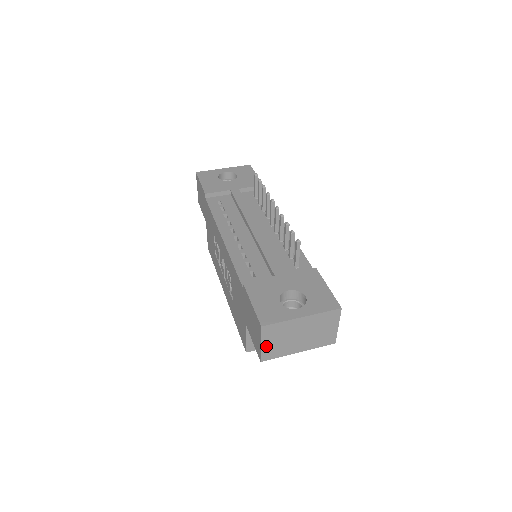
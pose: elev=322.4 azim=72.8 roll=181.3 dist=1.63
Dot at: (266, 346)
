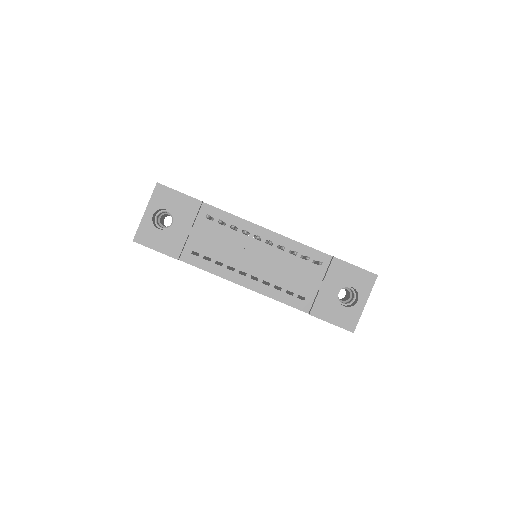
Dot at: occluded
